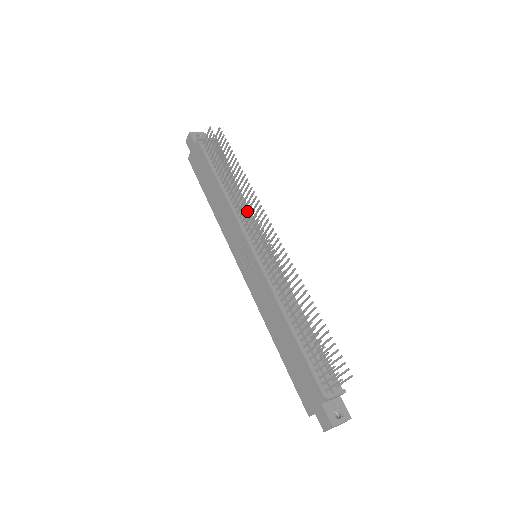
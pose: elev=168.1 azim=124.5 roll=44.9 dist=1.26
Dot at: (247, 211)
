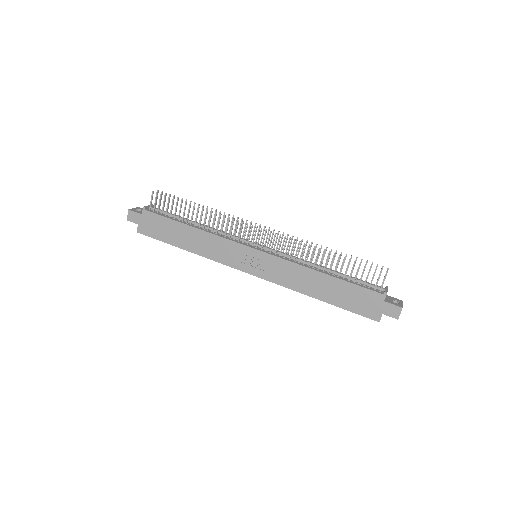
Dot at: (232, 226)
